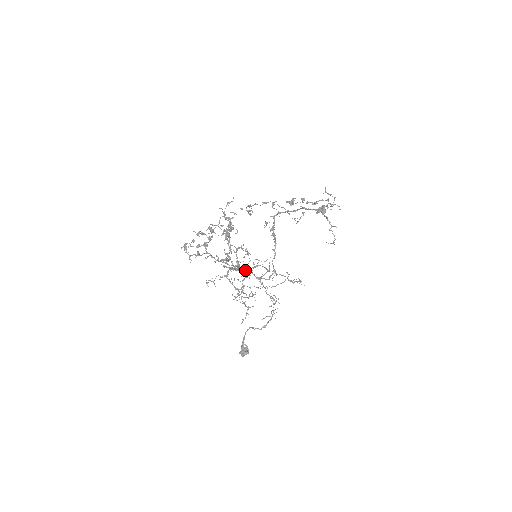
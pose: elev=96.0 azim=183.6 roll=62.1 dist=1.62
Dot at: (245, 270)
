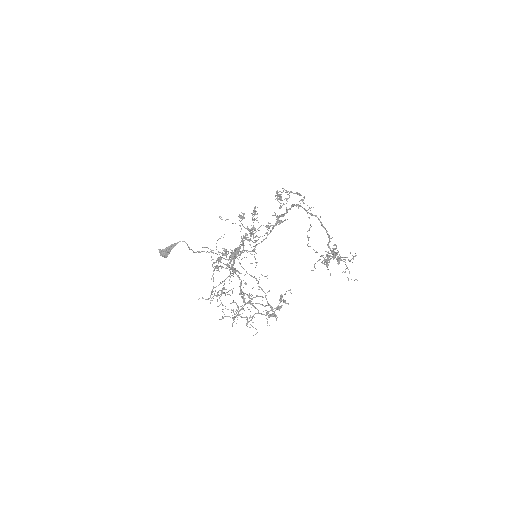
Dot at: occluded
